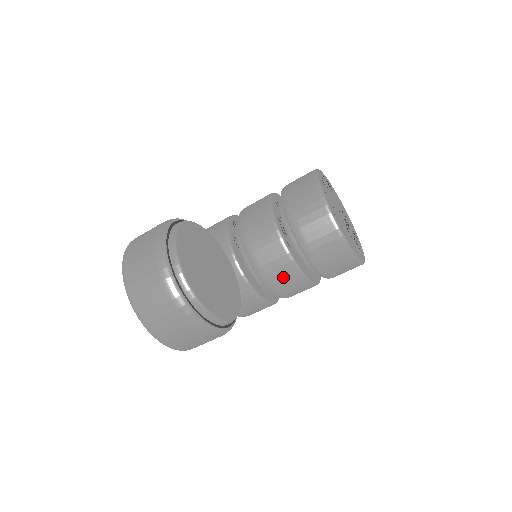
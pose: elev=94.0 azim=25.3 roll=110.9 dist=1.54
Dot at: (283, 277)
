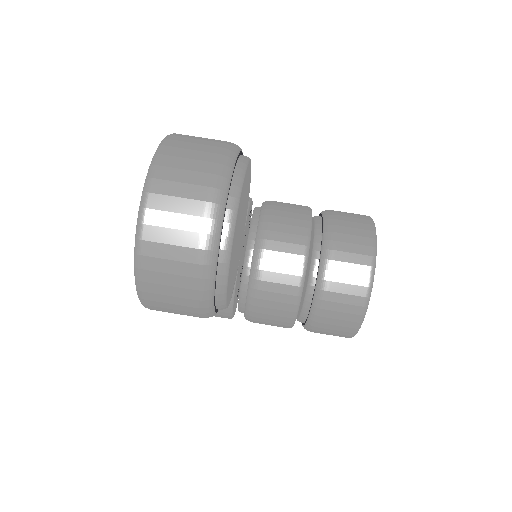
Dot at: (276, 297)
